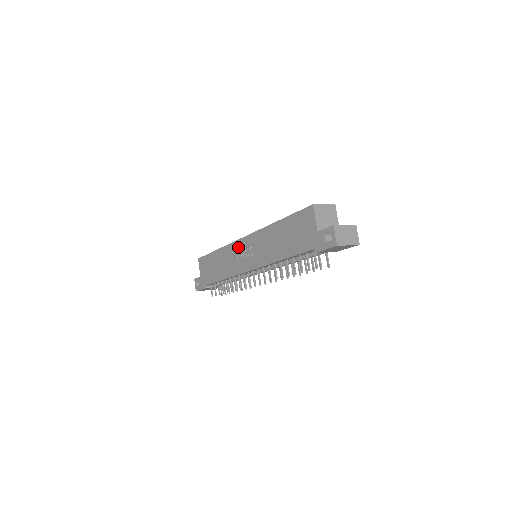
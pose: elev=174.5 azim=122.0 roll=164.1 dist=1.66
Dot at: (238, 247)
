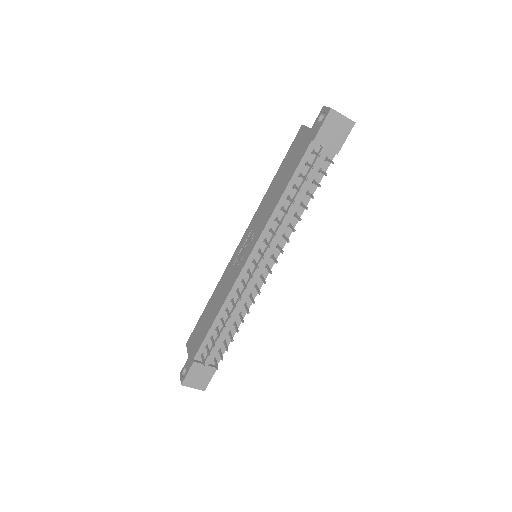
Dot at: (234, 258)
